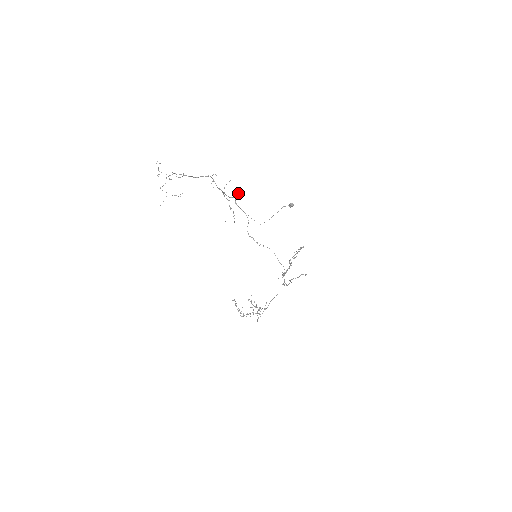
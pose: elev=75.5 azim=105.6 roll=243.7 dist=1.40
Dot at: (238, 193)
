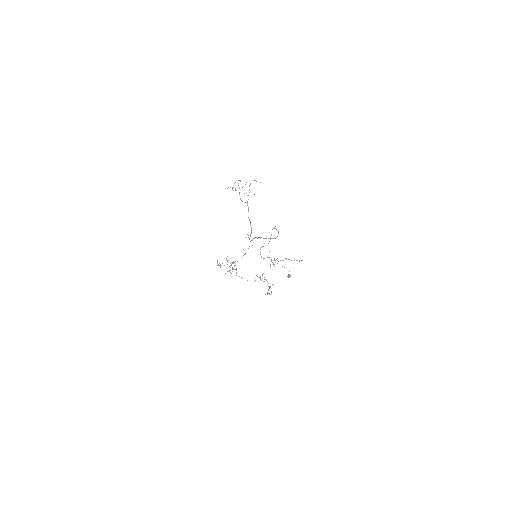
Dot at: (270, 238)
